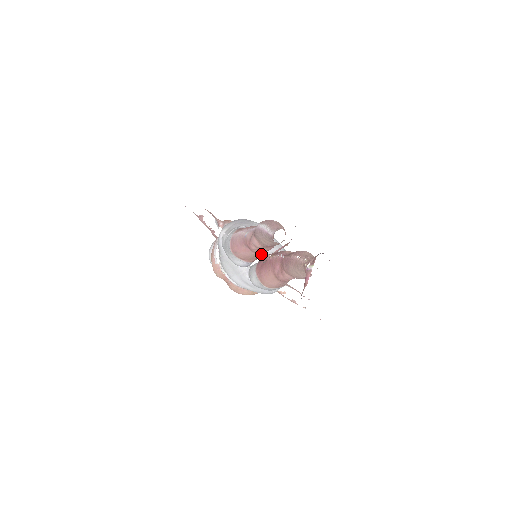
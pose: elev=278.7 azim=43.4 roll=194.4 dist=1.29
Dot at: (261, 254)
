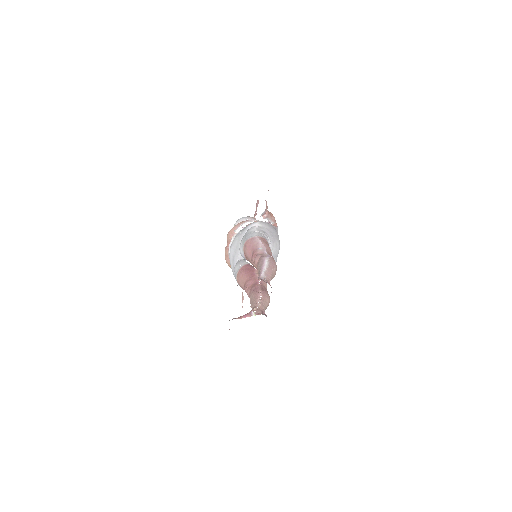
Dot at: occluded
